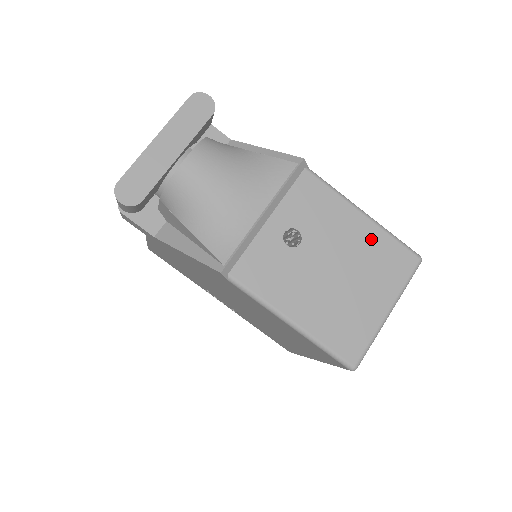
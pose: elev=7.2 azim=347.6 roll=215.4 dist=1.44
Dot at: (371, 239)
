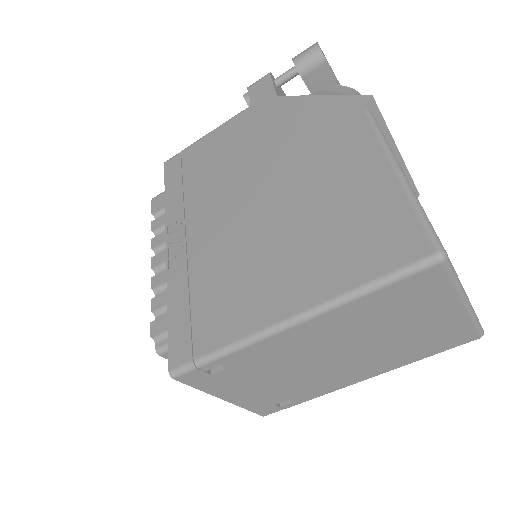
Dot at: occluded
